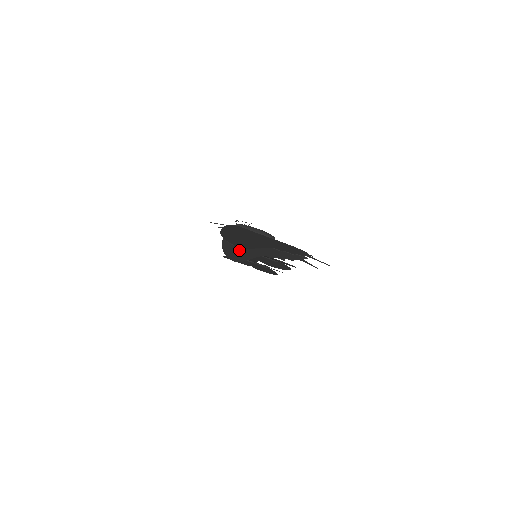
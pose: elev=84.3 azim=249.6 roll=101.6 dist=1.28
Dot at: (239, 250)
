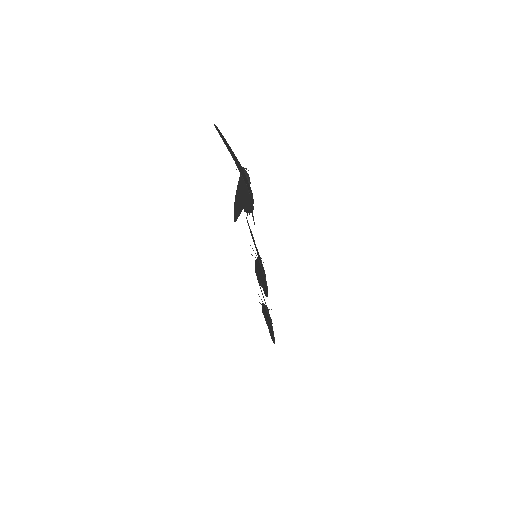
Dot at: (238, 203)
